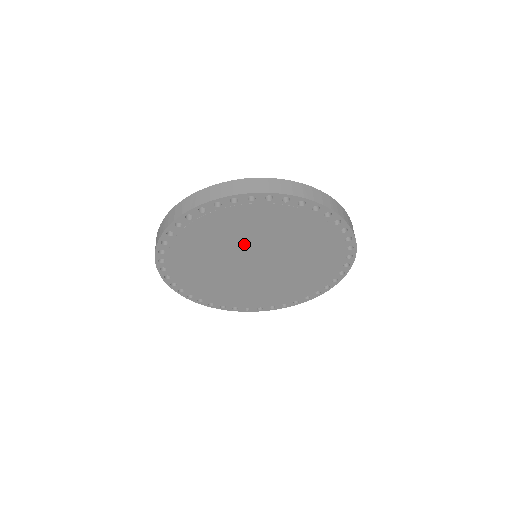
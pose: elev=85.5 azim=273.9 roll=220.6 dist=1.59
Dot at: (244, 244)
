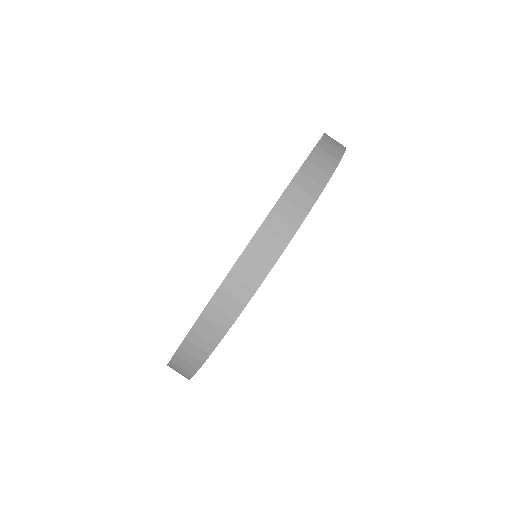
Dot at: occluded
